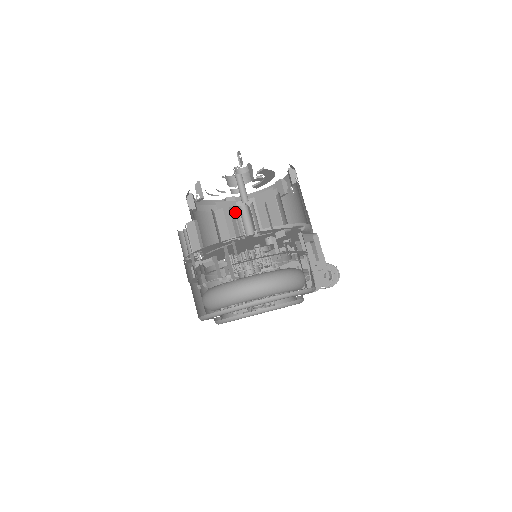
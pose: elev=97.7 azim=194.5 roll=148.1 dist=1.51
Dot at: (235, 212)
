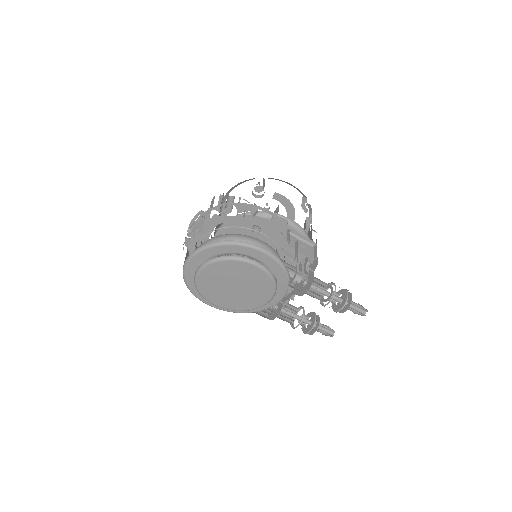
Dot at: occluded
